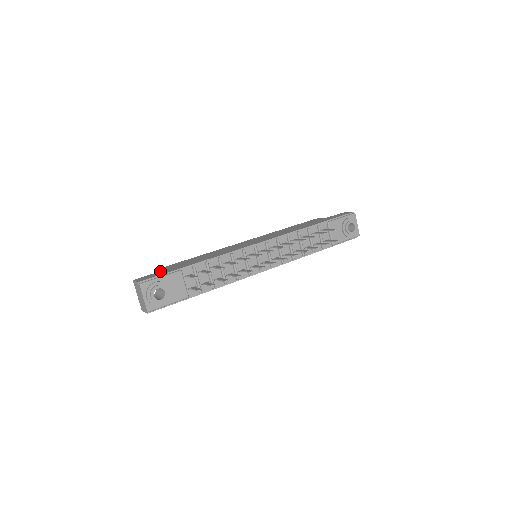
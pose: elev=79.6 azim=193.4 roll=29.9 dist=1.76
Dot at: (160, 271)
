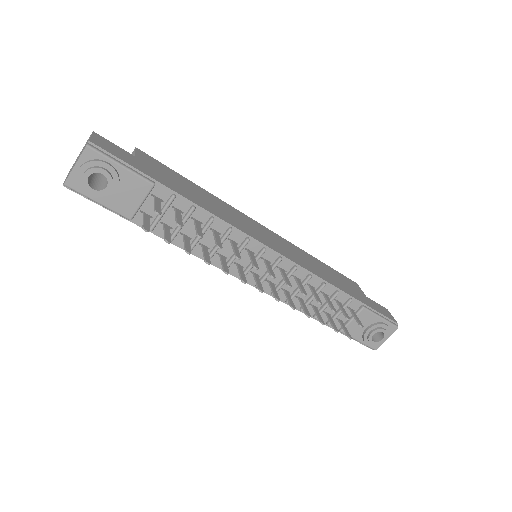
Dot at: (136, 156)
